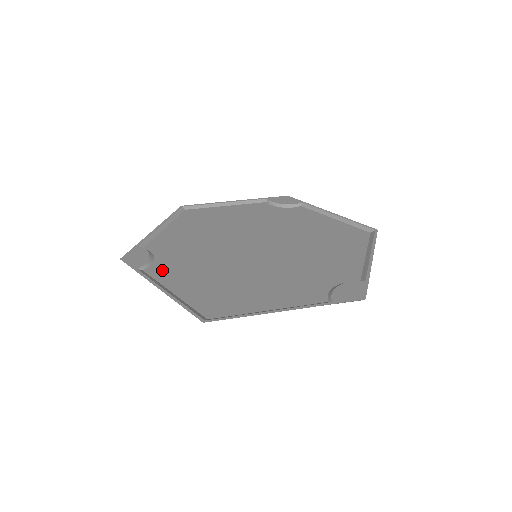
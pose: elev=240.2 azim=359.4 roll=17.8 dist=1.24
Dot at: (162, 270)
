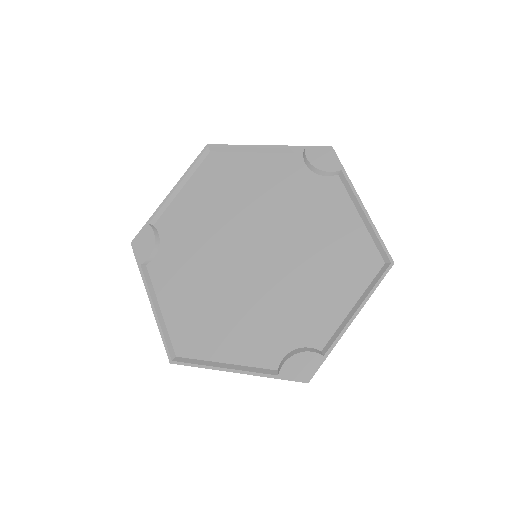
Dot at: (161, 270)
